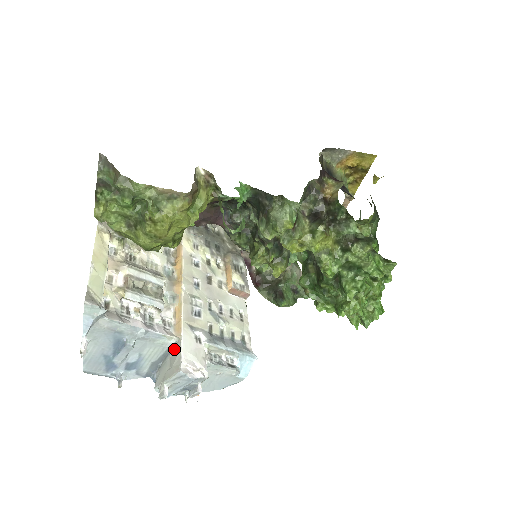
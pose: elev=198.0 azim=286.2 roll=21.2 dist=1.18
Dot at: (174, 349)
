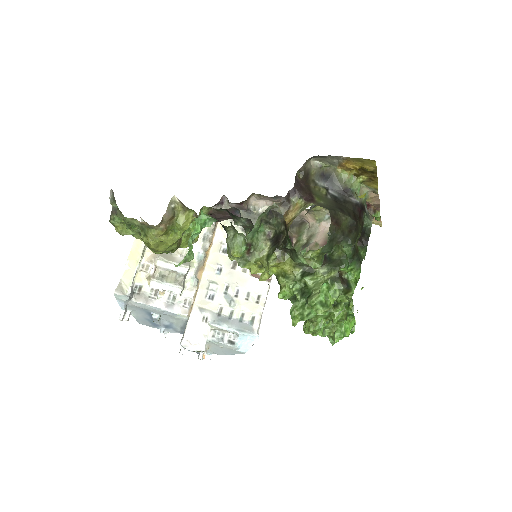
Dot at: occluded
